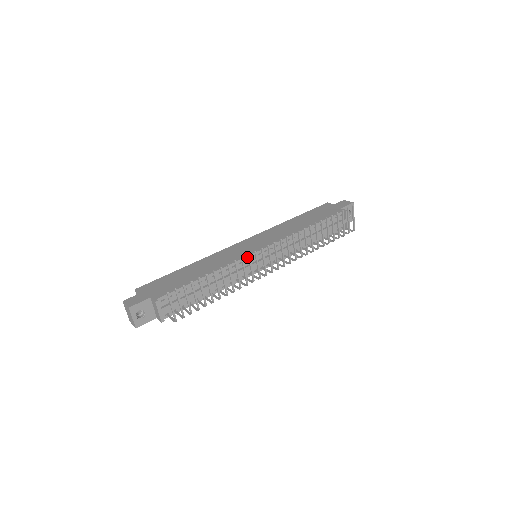
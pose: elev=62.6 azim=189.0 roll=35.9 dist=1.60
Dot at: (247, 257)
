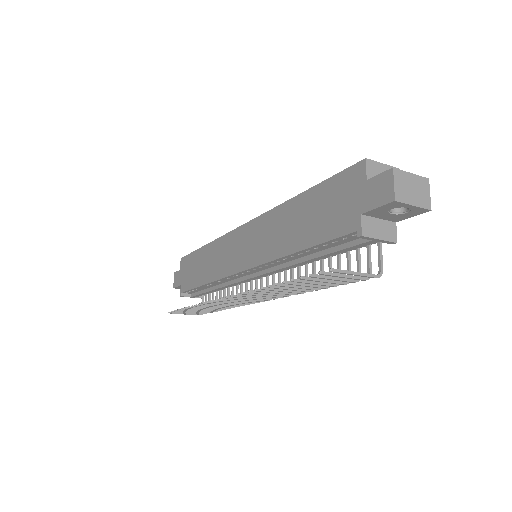
Dot at: (230, 276)
